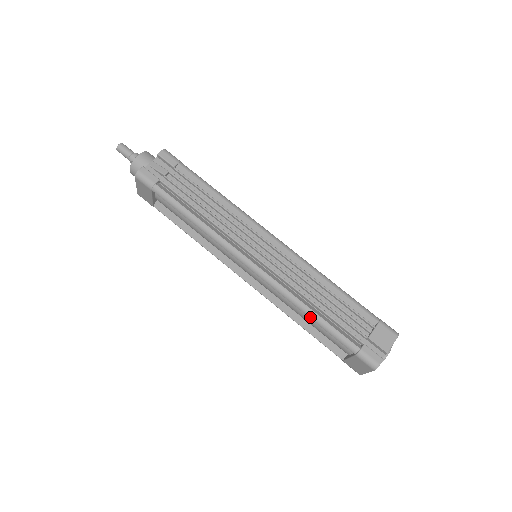
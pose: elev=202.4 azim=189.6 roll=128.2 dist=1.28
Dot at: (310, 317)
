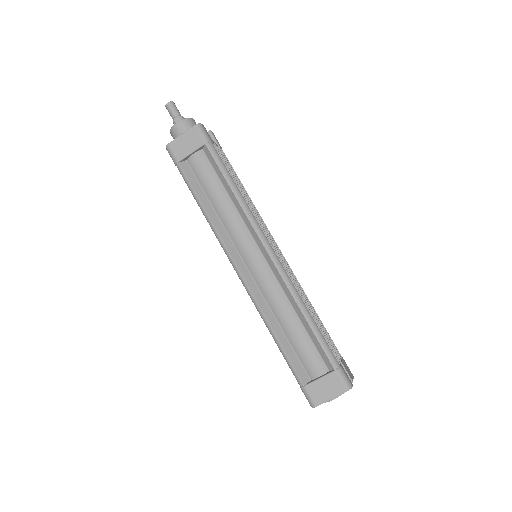
Dot at: (307, 319)
